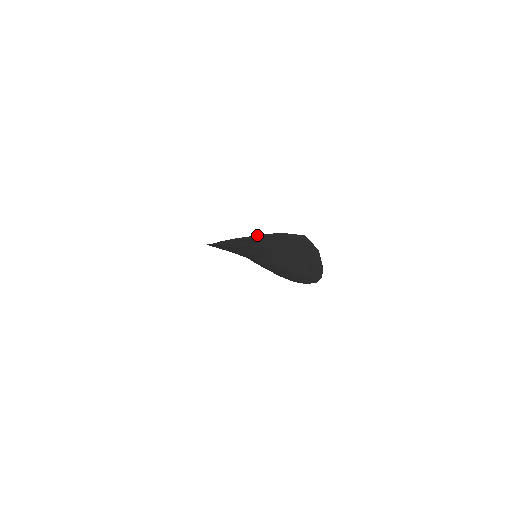
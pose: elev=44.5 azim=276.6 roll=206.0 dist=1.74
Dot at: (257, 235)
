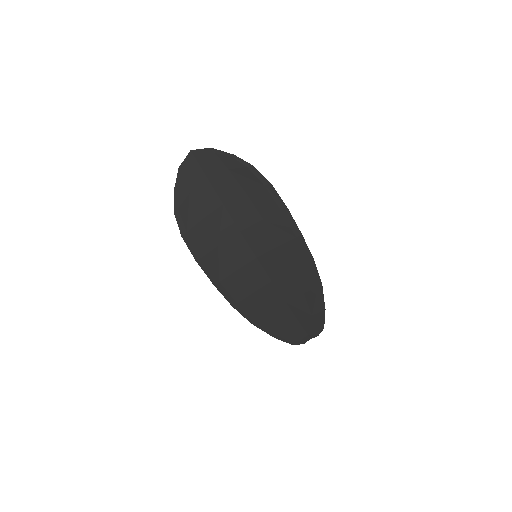
Dot at: (174, 189)
